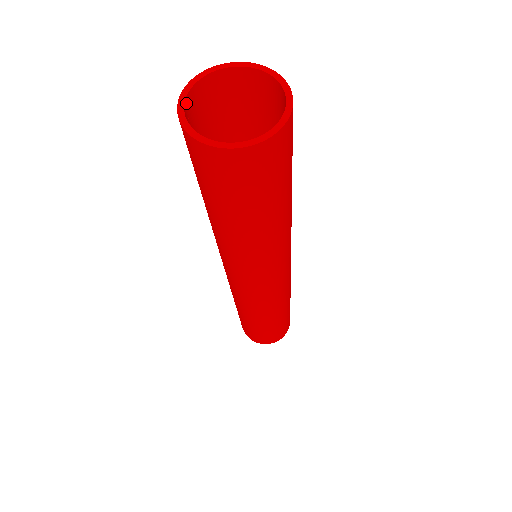
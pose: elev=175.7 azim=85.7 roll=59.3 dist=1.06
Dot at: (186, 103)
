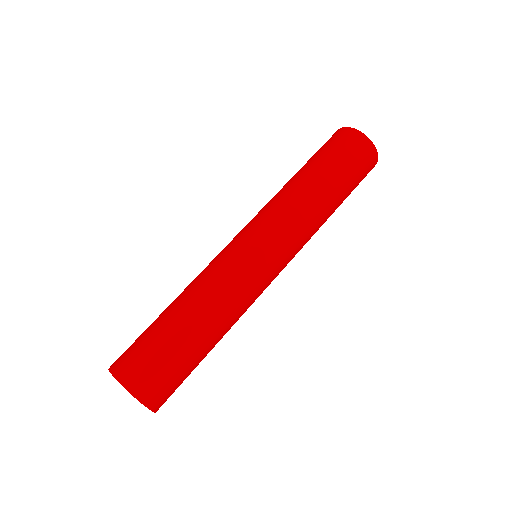
Dot at: occluded
